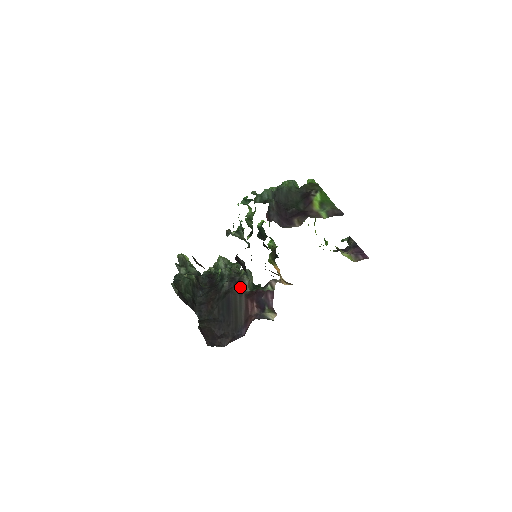
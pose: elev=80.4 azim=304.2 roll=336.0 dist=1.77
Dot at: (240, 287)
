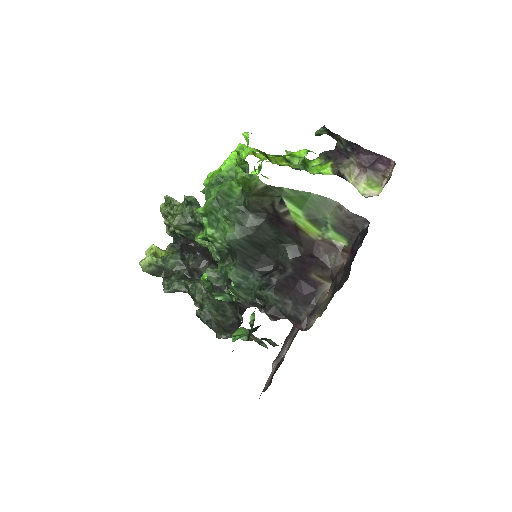
Dot at: occluded
